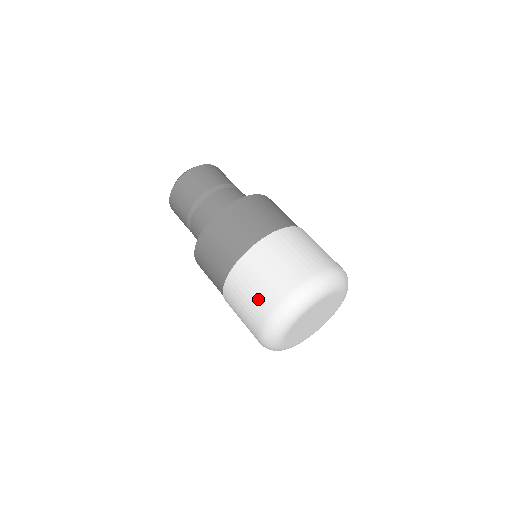
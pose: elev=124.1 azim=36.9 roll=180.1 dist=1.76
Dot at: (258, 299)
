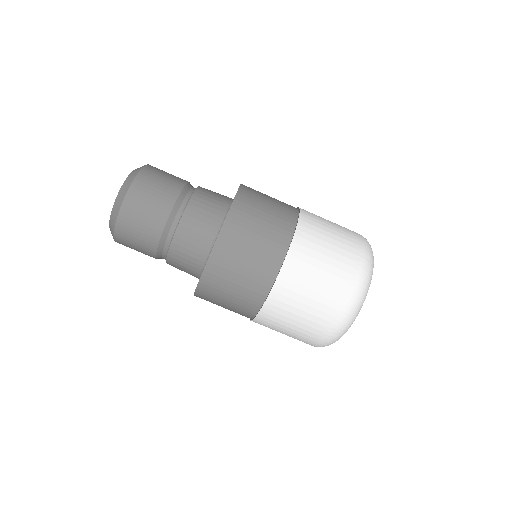
Dot at: (323, 301)
